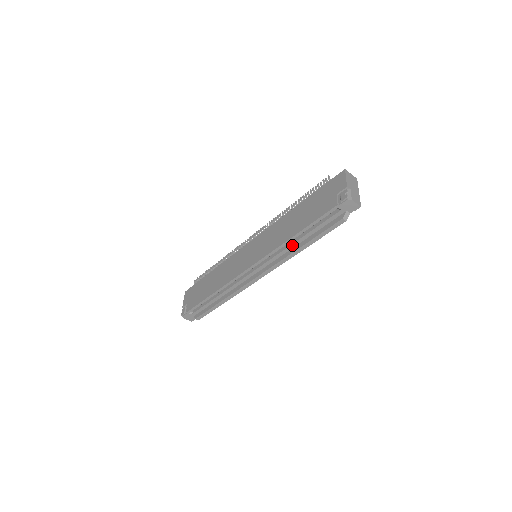
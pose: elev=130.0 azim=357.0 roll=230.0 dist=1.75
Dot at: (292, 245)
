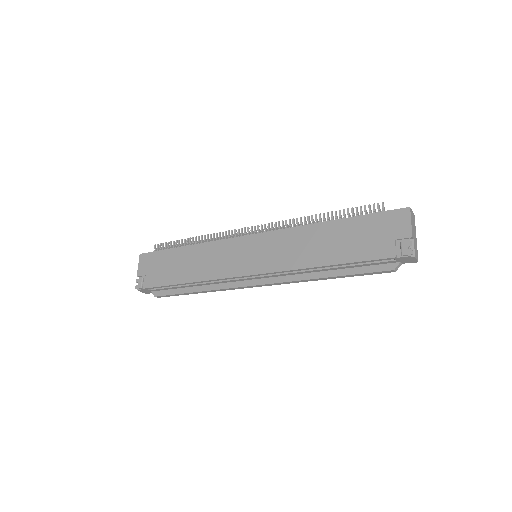
Dot at: (315, 270)
